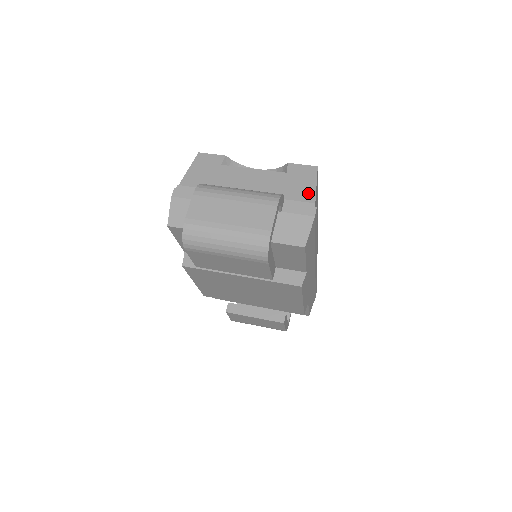
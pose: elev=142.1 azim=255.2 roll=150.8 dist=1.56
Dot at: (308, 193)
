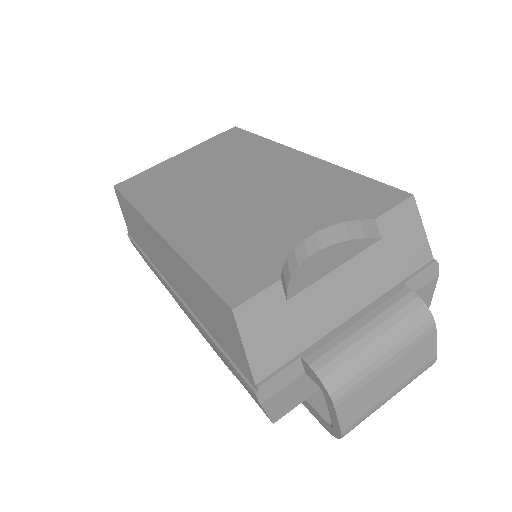
Dot at: (421, 249)
